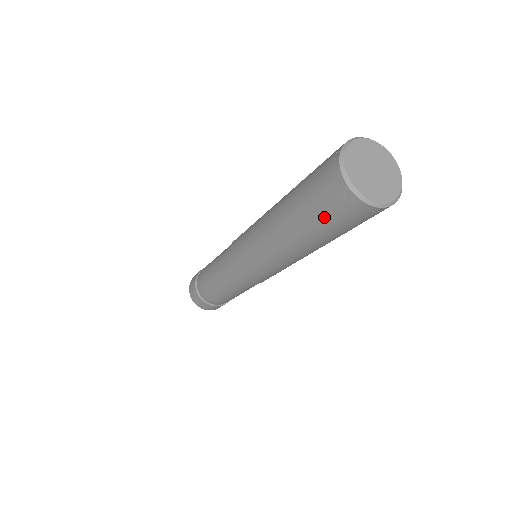
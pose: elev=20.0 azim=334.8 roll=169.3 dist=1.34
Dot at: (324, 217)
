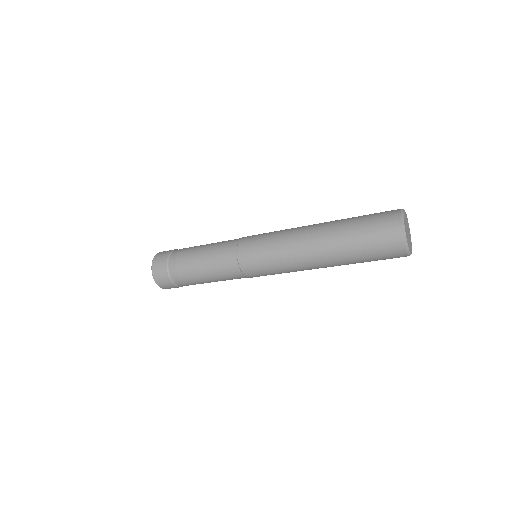
Dot at: (375, 260)
